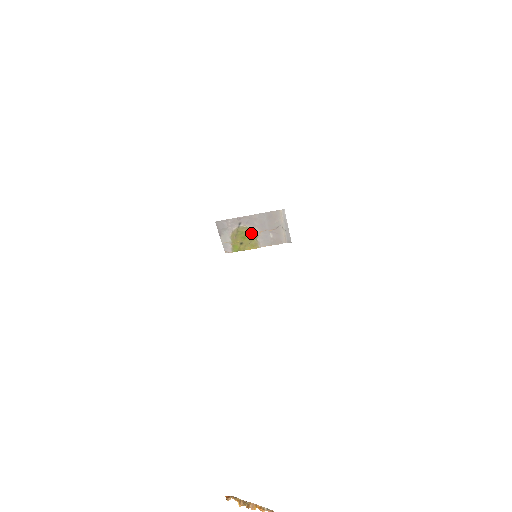
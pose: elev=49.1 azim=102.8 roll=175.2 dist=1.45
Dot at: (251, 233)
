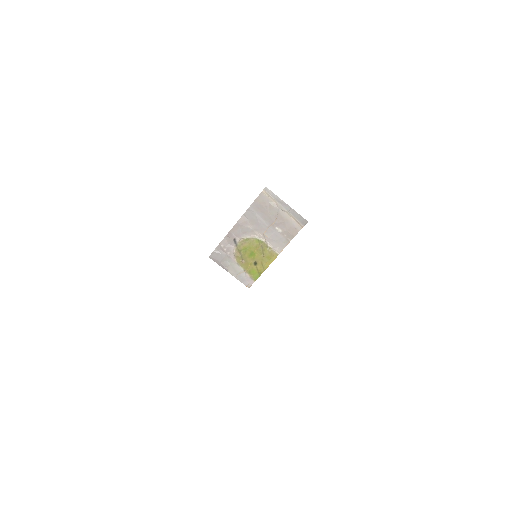
Dot at: (255, 243)
